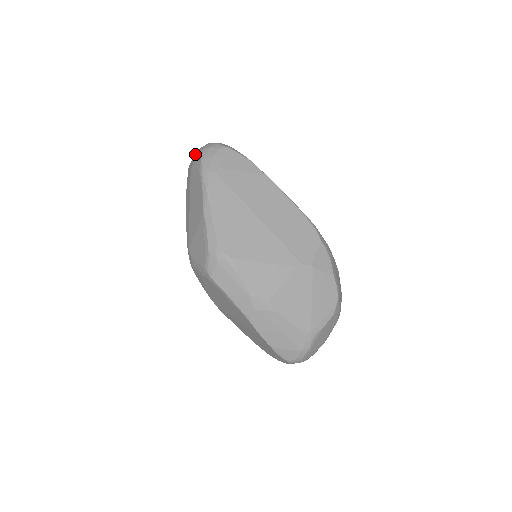
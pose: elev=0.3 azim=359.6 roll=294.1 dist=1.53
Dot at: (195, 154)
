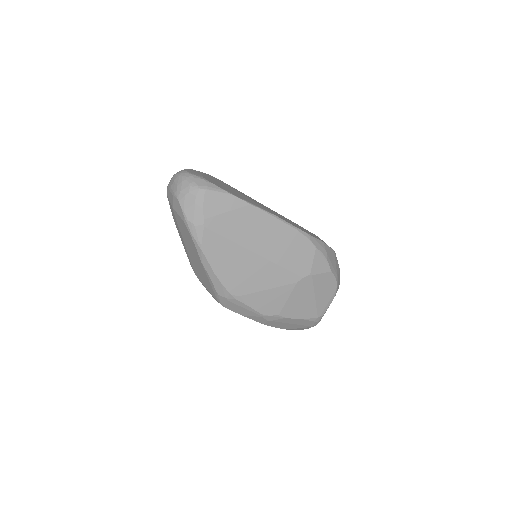
Dot at: (171, 193)
